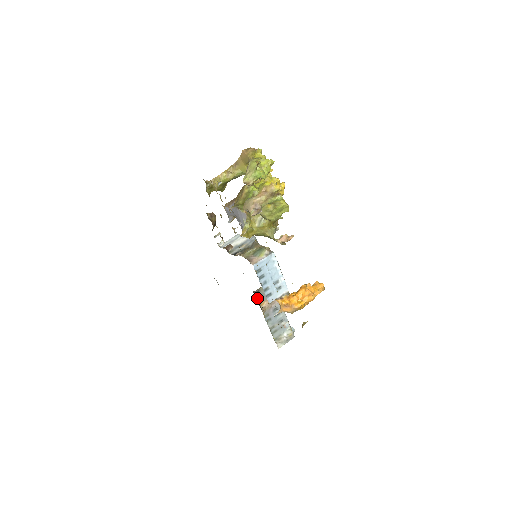
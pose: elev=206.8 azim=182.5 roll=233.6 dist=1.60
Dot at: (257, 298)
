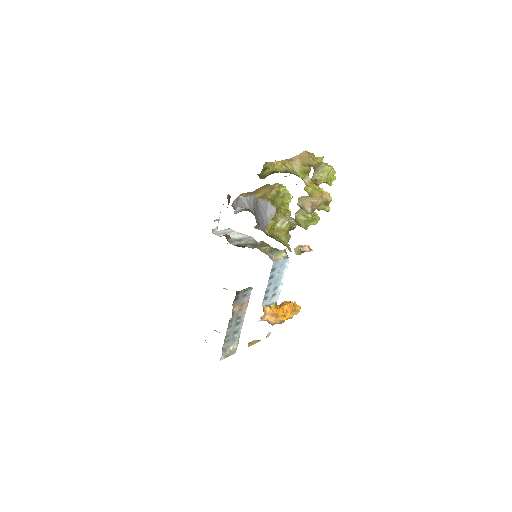
Dot at: (235, 299)
